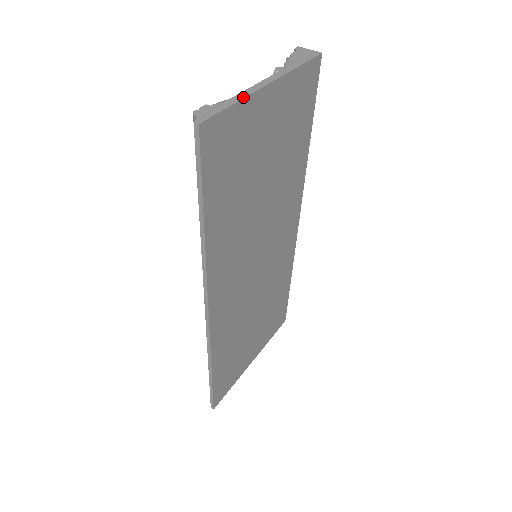
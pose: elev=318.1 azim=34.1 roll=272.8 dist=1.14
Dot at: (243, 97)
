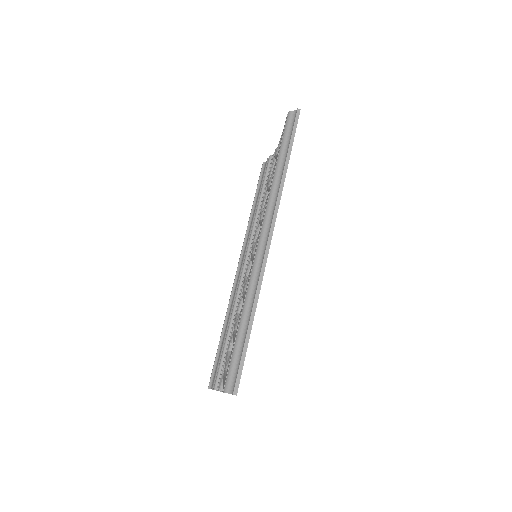
Dot at: occluded
